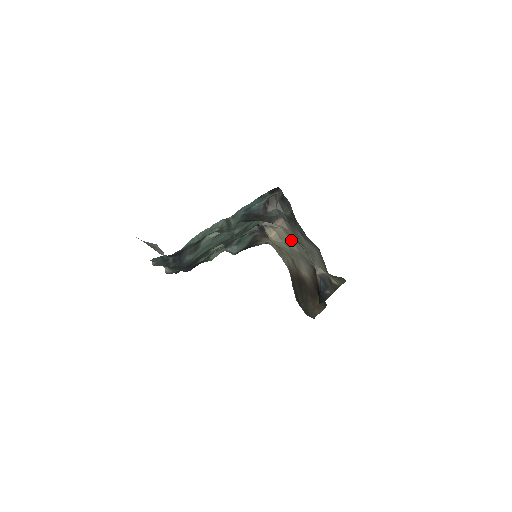
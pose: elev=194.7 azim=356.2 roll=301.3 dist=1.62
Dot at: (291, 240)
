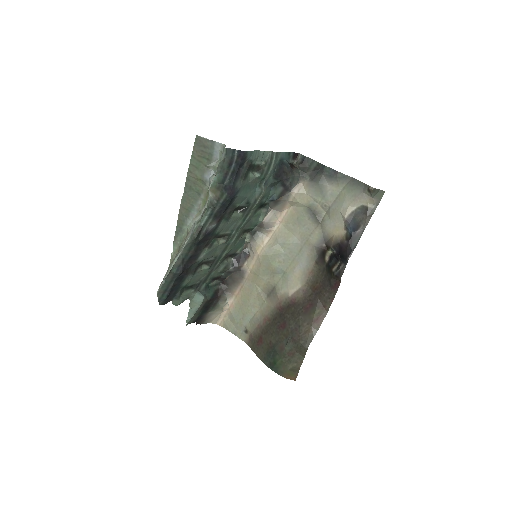
Dot at: (293, 231)
